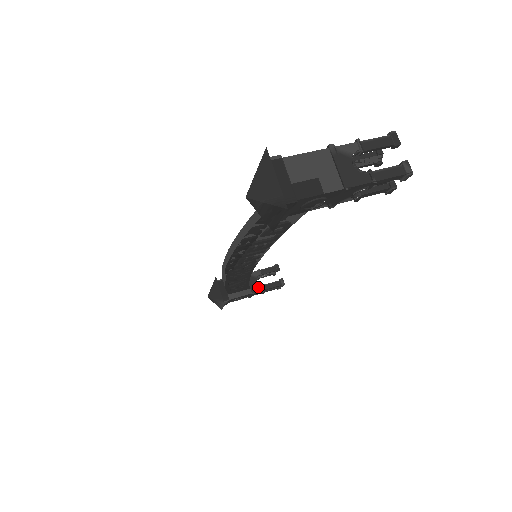
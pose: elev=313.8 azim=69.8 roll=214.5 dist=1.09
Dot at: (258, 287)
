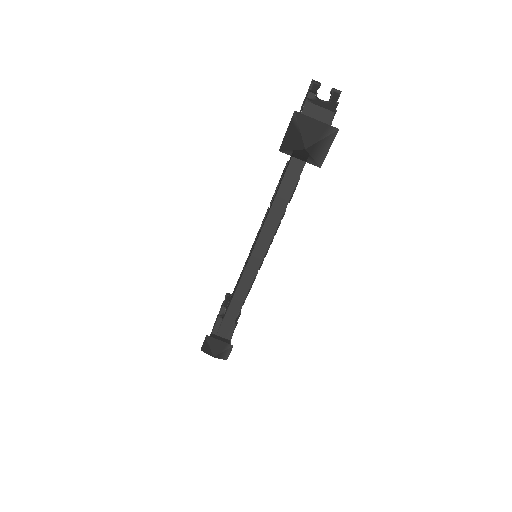
Dot at: occluded
